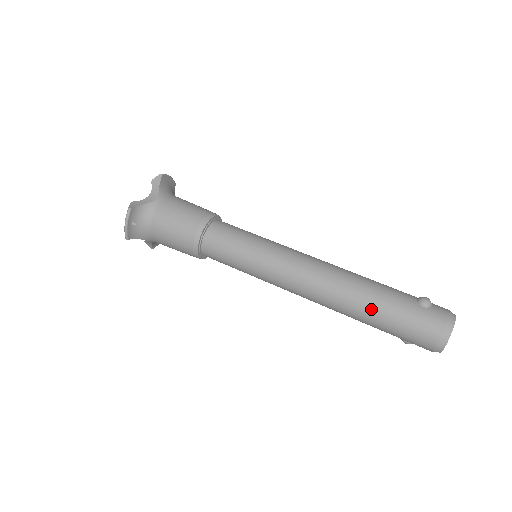
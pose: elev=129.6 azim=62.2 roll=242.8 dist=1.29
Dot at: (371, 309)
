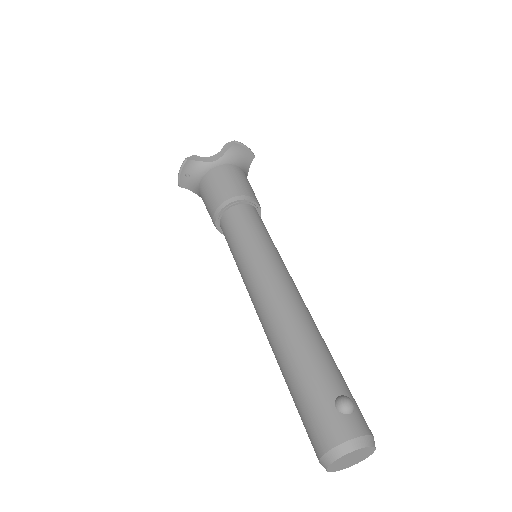
Dot at: (289, 371)
